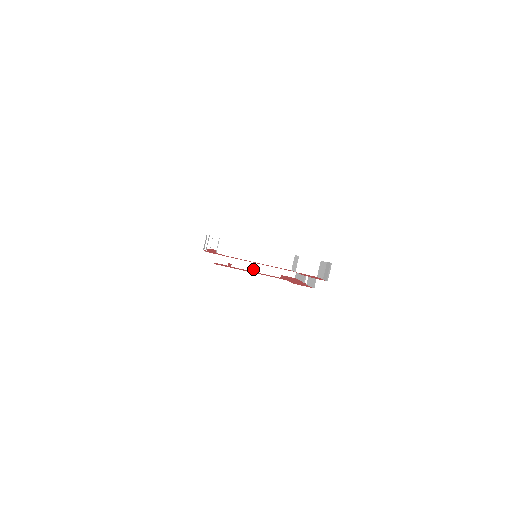
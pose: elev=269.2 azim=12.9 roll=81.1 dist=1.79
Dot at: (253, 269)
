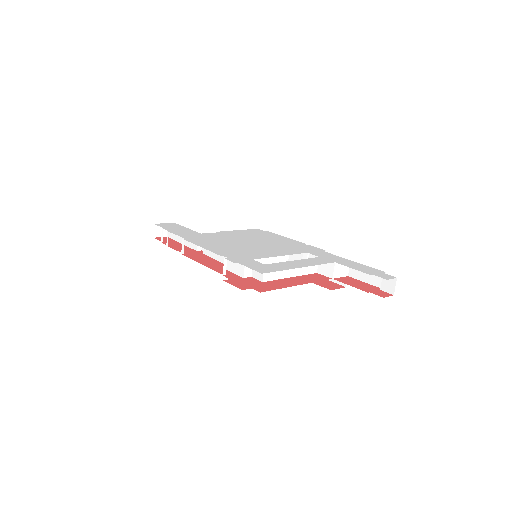
Dot at: occluded
